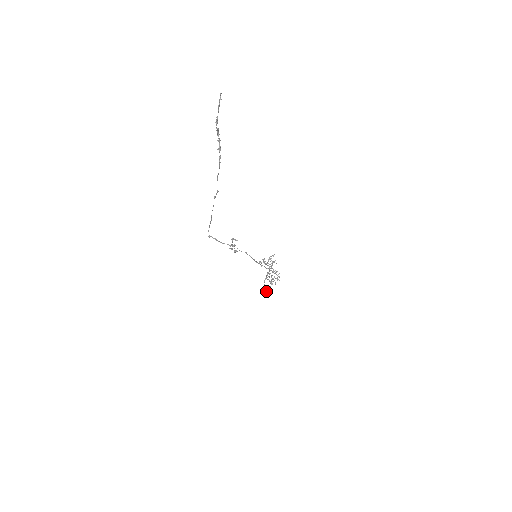
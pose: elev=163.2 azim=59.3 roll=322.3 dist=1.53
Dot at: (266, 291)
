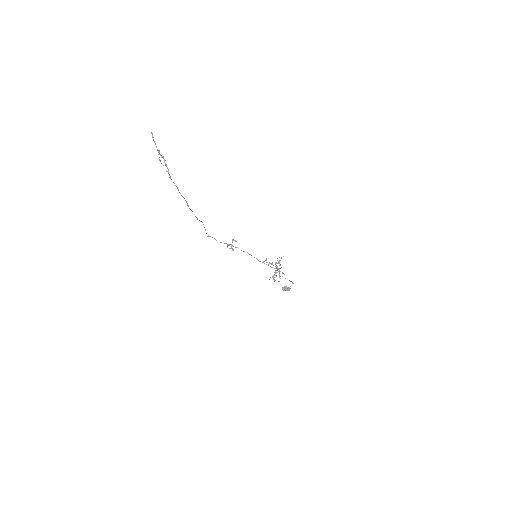
Dot at: (286, 289)
